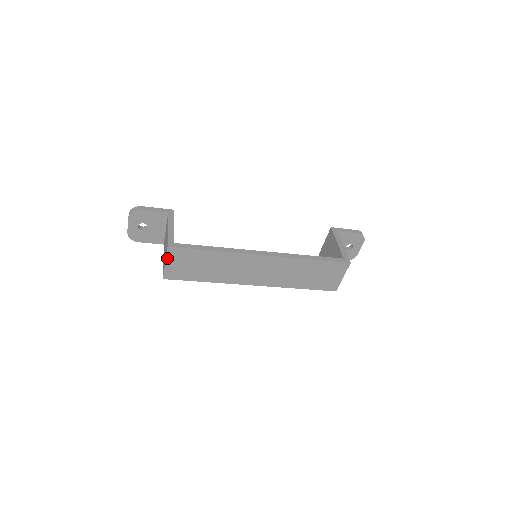
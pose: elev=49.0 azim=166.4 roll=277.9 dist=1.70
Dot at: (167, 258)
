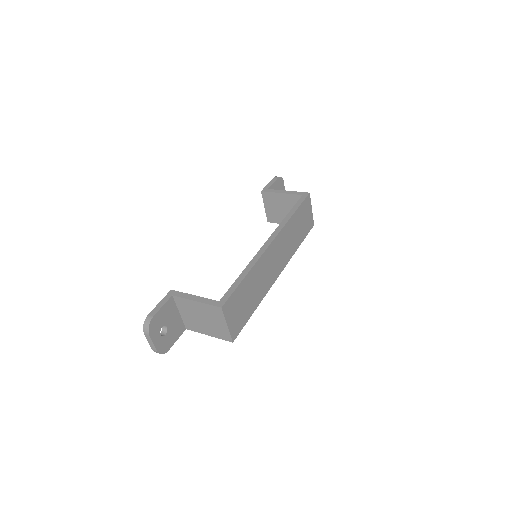
Dot at: (226, 319)
